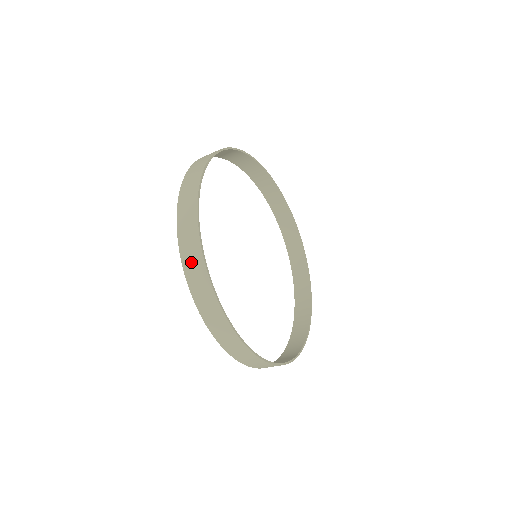
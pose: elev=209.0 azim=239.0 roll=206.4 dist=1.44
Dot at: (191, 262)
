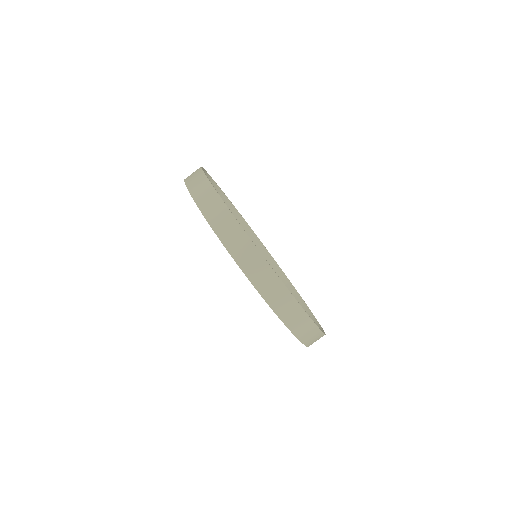
Dot at: occluded
